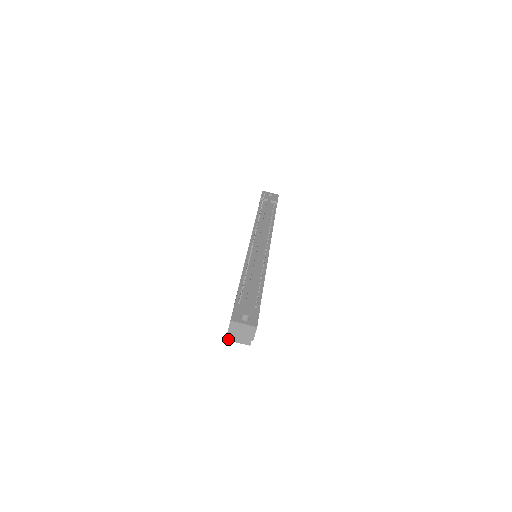
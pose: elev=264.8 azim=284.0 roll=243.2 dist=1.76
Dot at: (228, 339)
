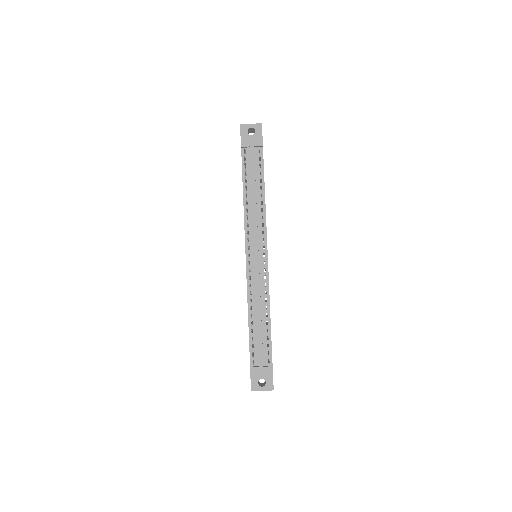
Dot at: occluded
